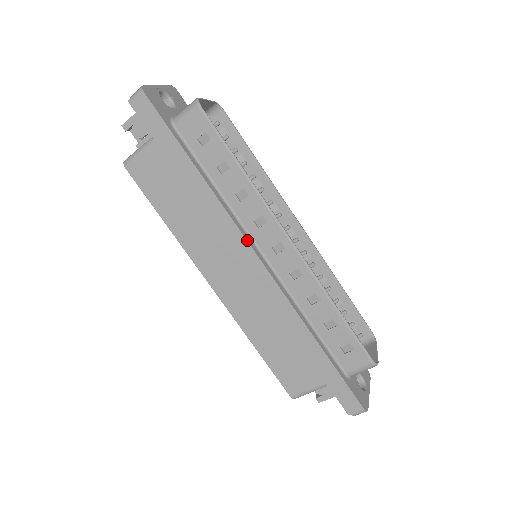
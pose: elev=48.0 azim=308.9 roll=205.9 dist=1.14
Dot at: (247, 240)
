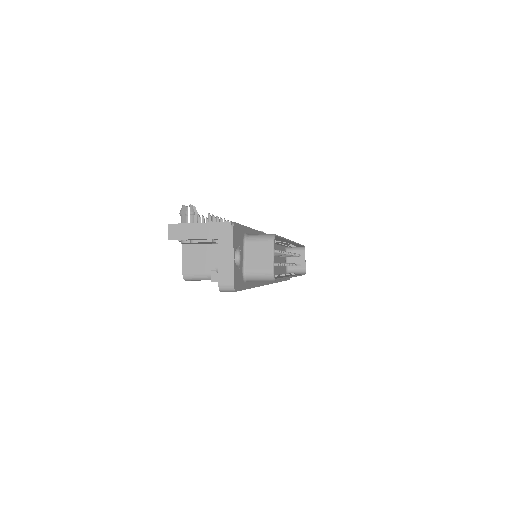
Dot at: (267, 284)
